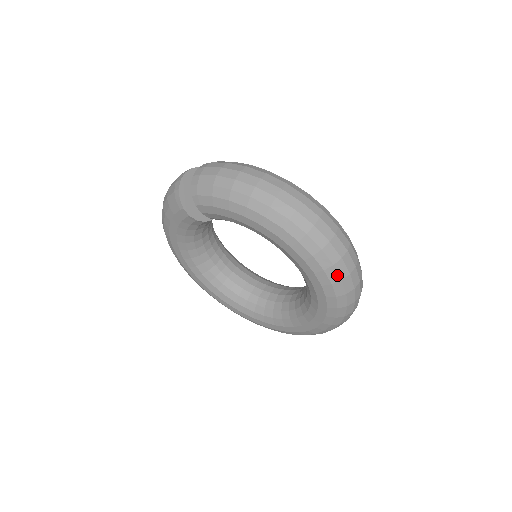
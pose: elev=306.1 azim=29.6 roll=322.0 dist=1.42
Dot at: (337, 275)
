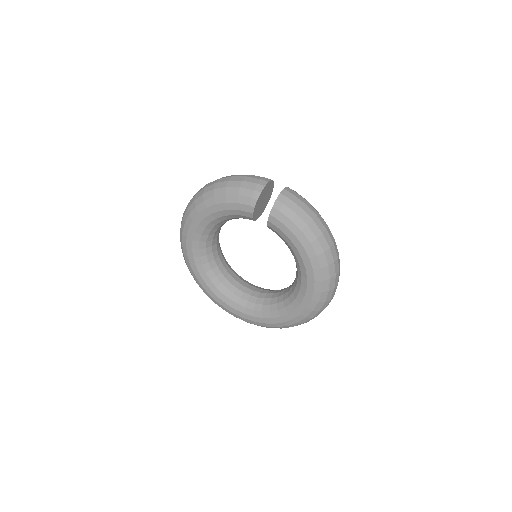
Dot at: (321, 307)
